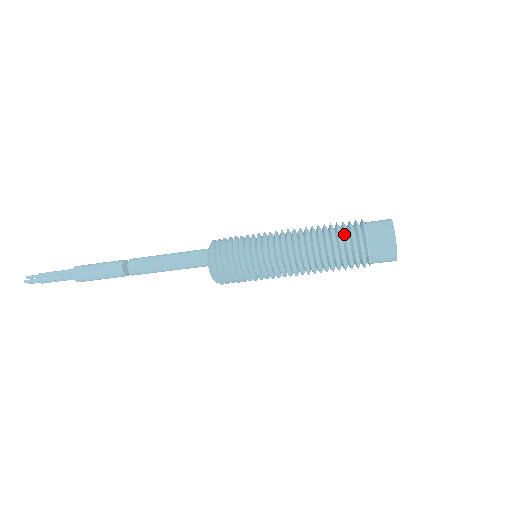
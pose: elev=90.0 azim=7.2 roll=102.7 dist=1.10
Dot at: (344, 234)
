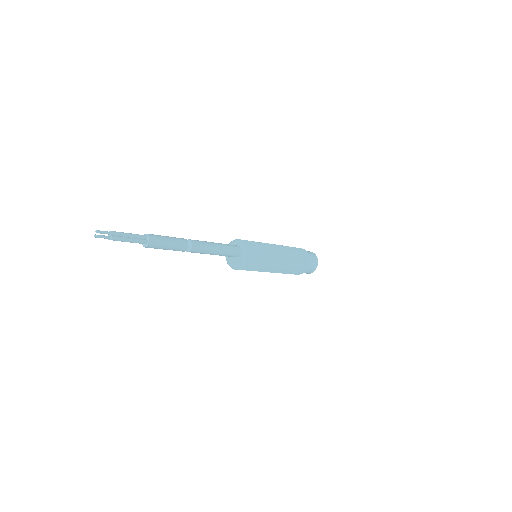
Dot at: (303, 259)
